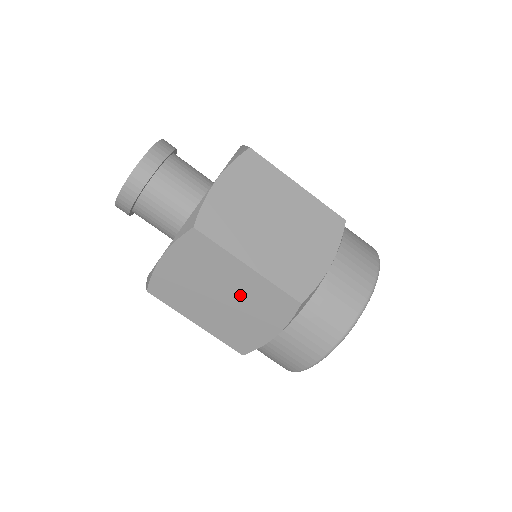
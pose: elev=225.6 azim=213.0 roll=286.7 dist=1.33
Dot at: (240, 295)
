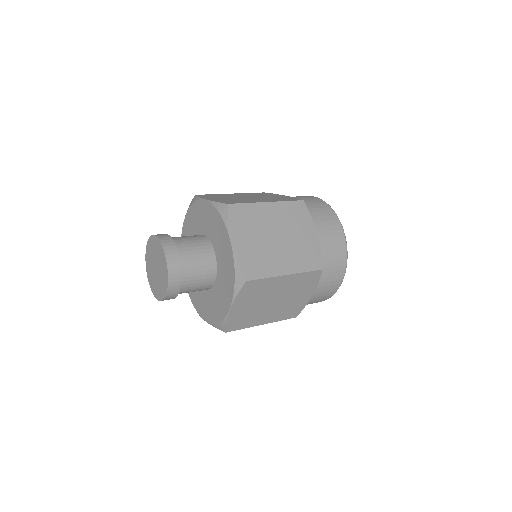
Dot at: (286, 291)
